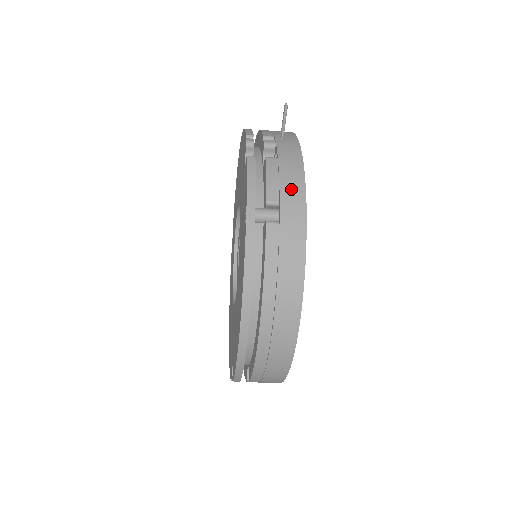
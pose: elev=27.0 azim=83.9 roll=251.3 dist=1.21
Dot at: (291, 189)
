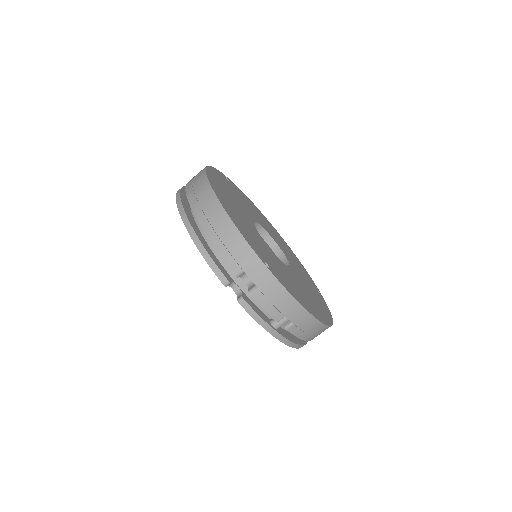
Dot at: occluded
